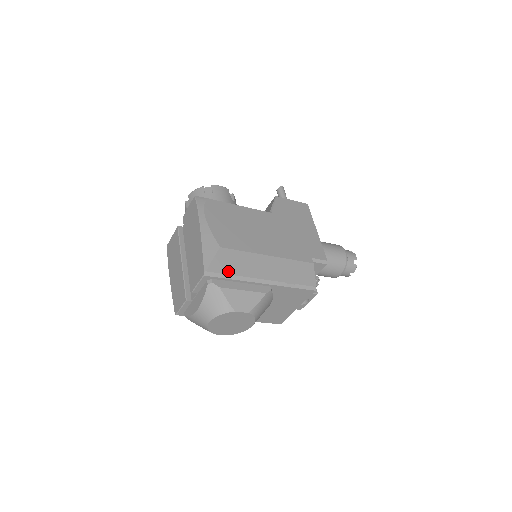
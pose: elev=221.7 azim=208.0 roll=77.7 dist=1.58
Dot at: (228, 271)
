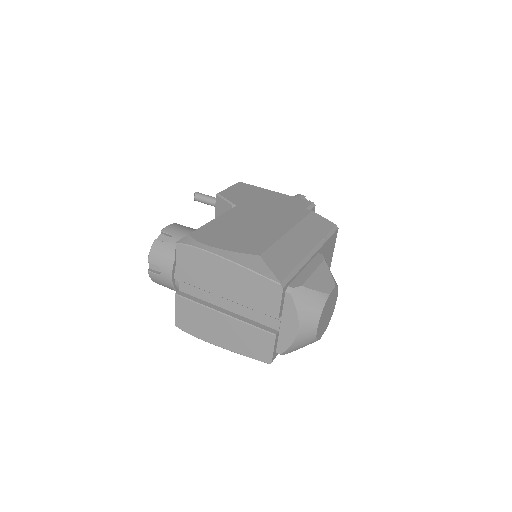
Dot at: (289, 267)
